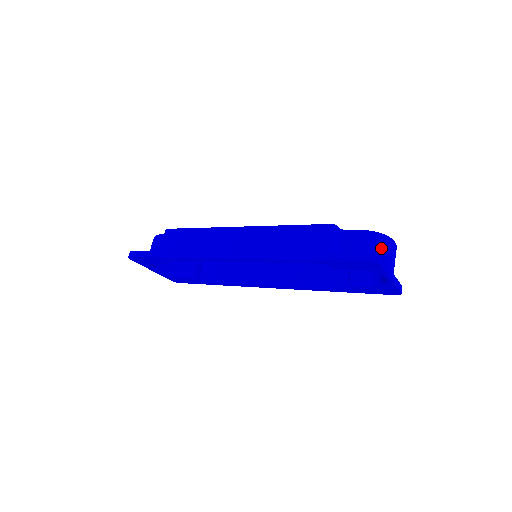
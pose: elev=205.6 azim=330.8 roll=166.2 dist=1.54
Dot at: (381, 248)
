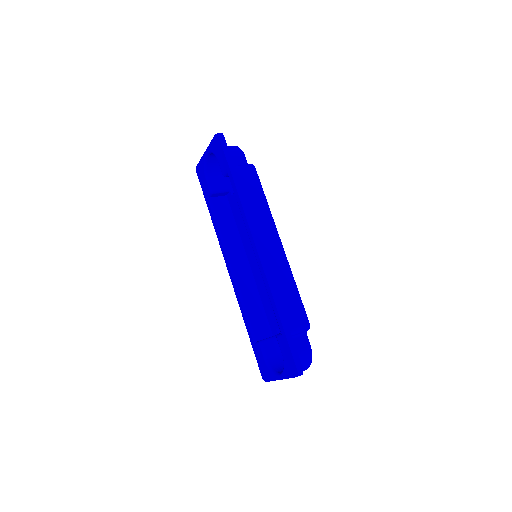
Dot at: (302, 366)
